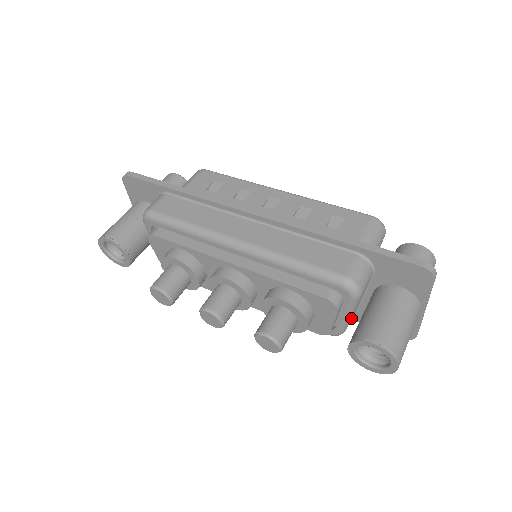
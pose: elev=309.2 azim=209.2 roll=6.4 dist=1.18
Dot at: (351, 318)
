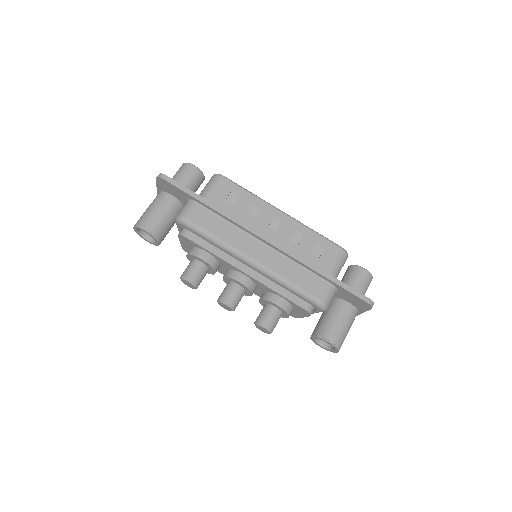
Dot at: occluded
